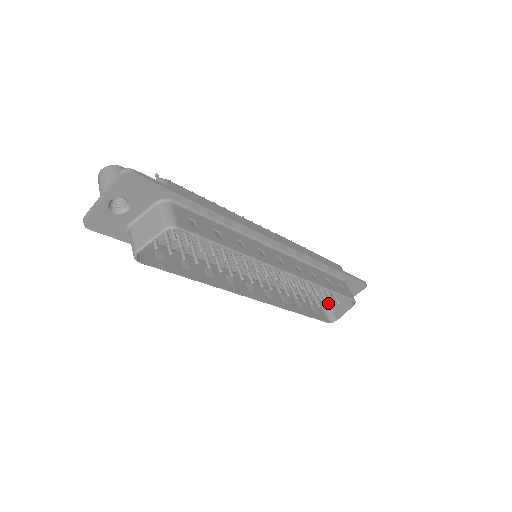
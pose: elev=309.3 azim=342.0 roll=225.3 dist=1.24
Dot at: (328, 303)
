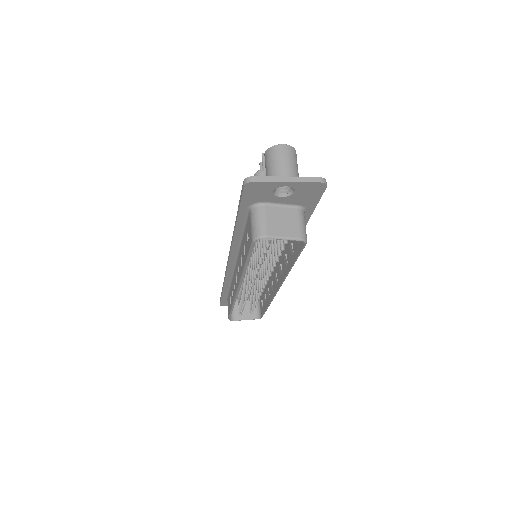
Dot at: occluded
